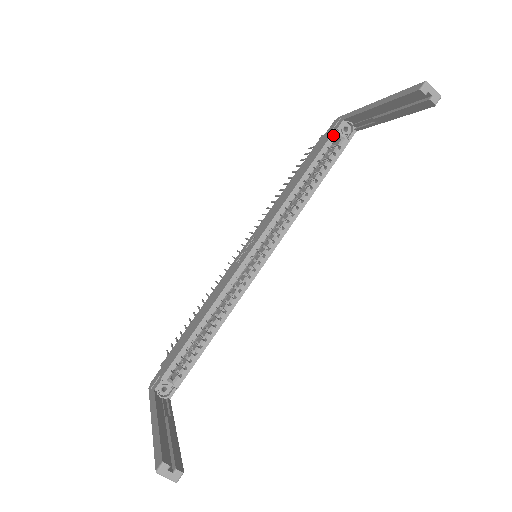
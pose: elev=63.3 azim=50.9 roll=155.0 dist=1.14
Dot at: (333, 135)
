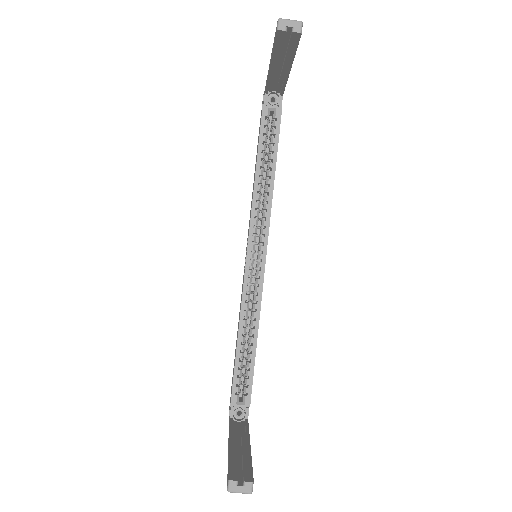
Dot at: (263, 112)
